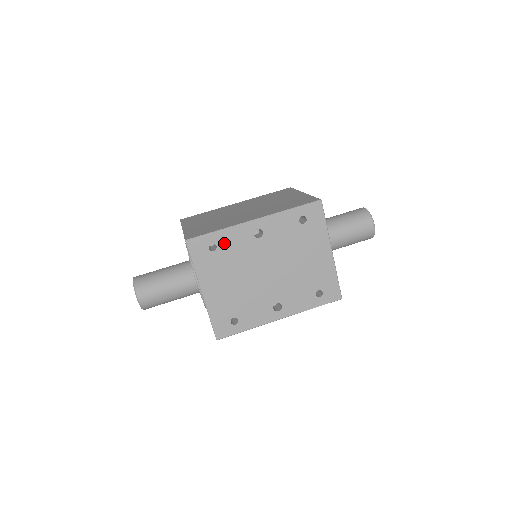
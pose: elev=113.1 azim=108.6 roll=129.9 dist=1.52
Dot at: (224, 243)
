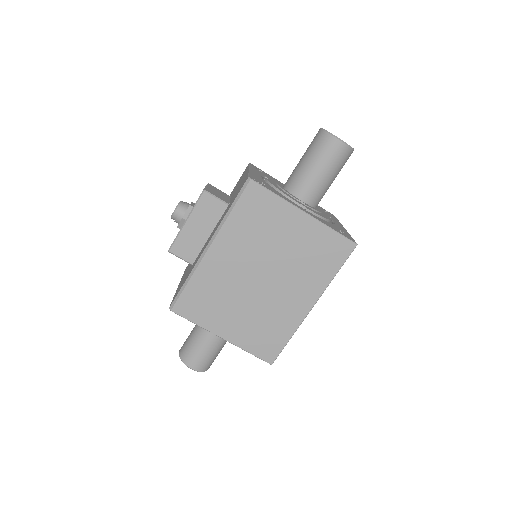
Dot at: occluded
